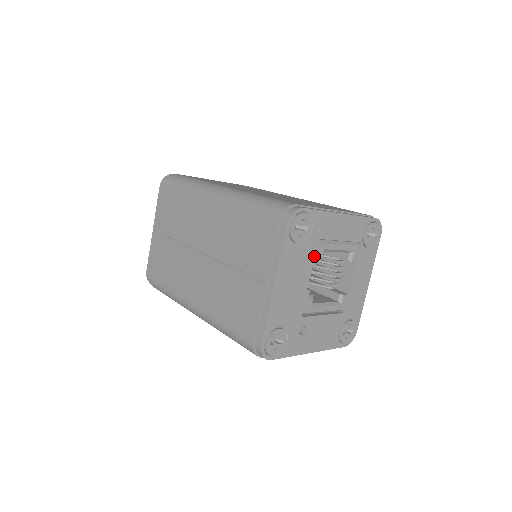
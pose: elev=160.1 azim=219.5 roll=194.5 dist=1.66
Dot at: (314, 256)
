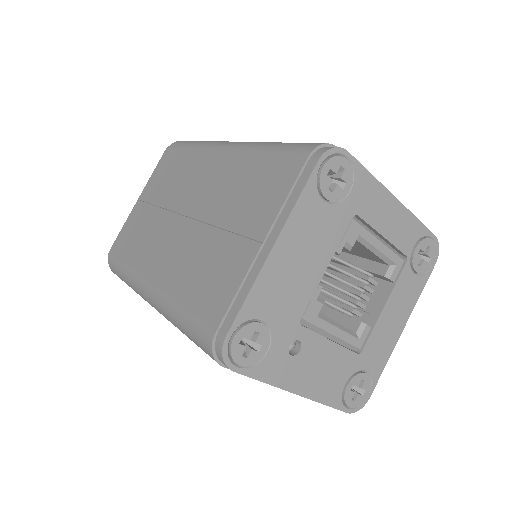
Dot at: (342, 236)
